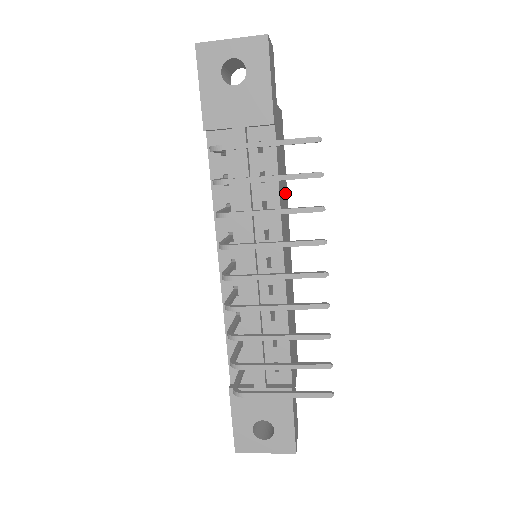
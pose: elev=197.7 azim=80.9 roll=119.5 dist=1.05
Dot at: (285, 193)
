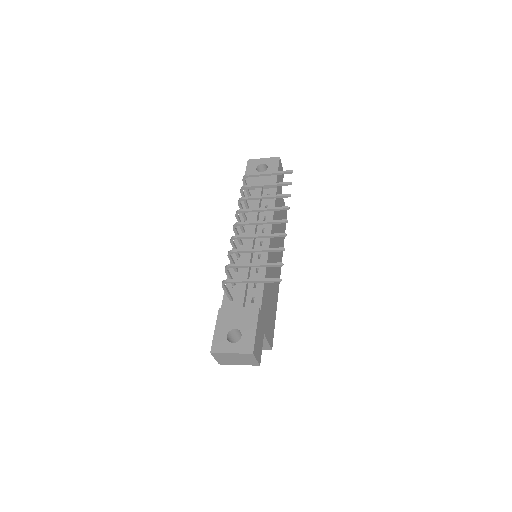
Dot at: (281, 240)
